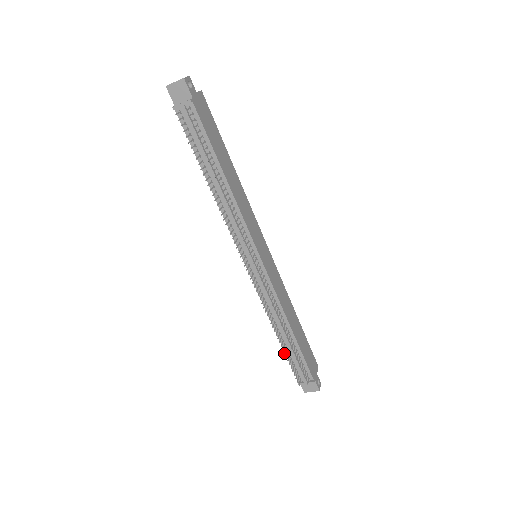
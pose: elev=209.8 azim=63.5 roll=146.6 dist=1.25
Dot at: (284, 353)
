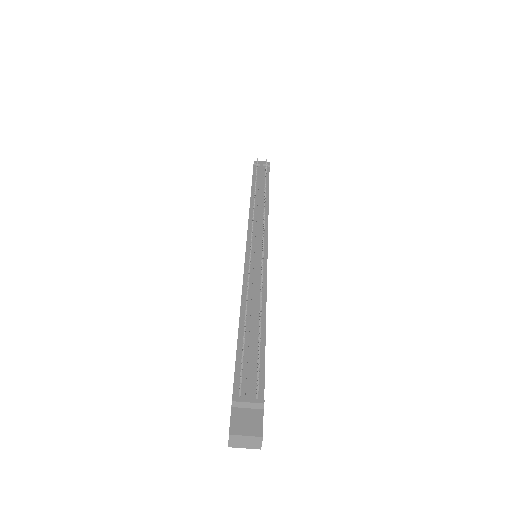
Dot at: (245, 326)
